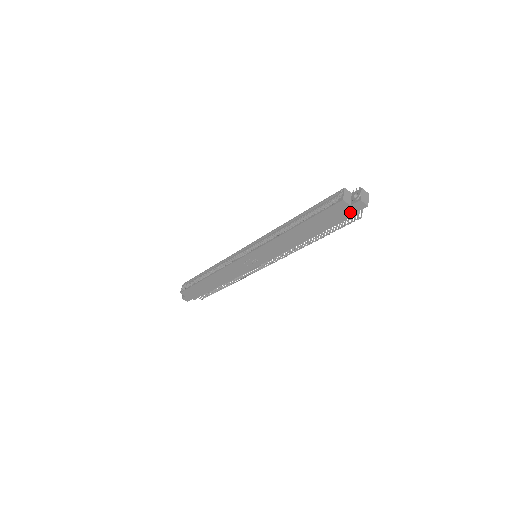
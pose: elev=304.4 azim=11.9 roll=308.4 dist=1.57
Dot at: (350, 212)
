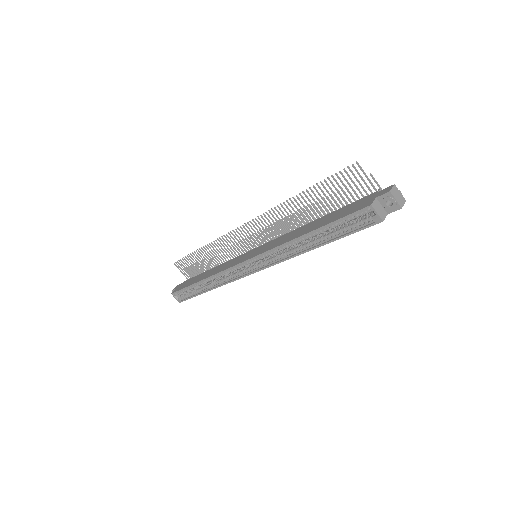
Dot at: occluded
